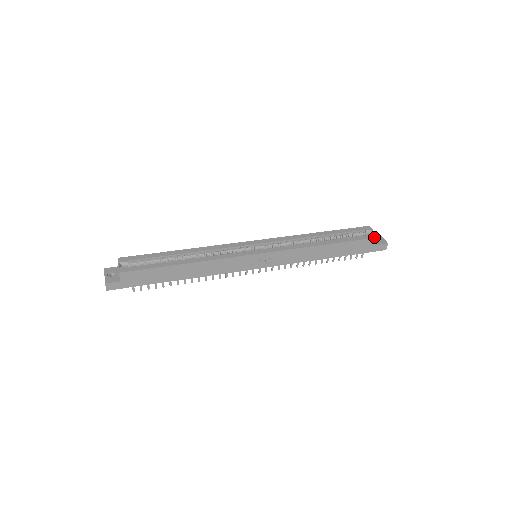
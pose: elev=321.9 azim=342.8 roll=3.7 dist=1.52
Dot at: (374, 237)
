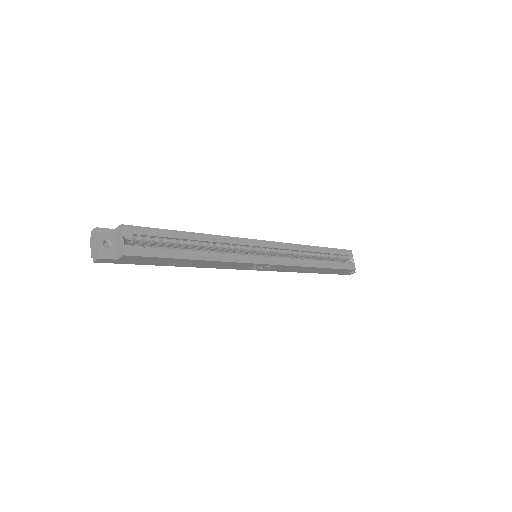
Dot at: (353, 269)
